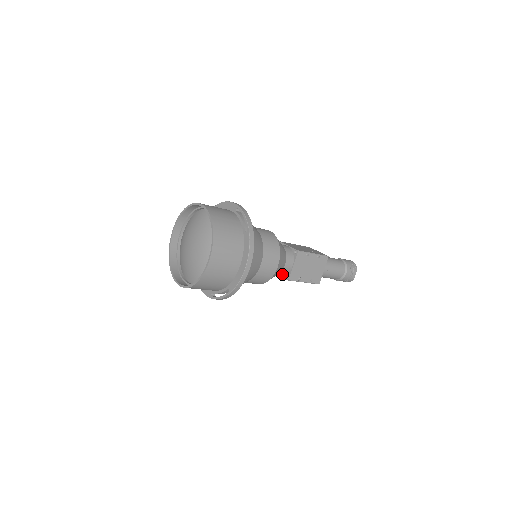
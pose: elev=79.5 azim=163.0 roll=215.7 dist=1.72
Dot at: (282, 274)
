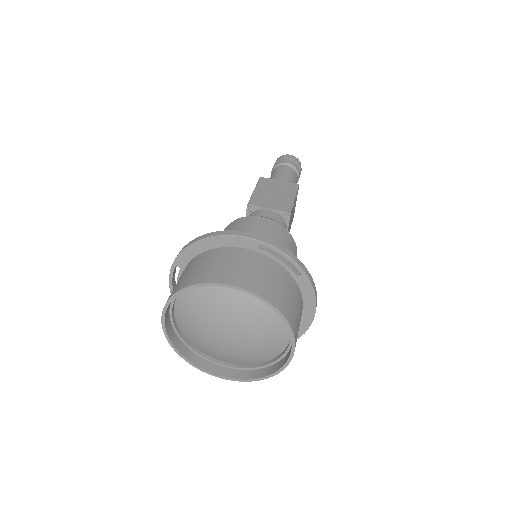
Dot at: occluded
